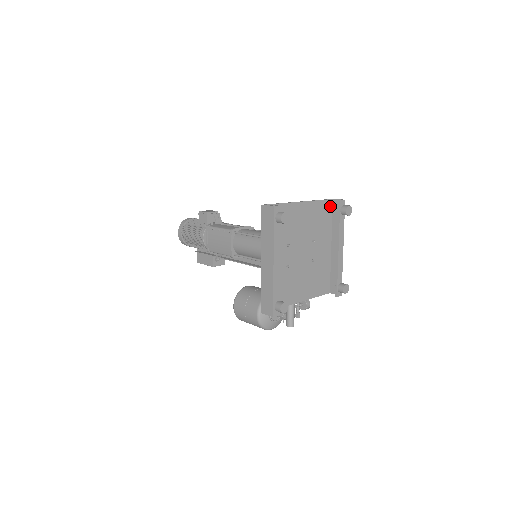
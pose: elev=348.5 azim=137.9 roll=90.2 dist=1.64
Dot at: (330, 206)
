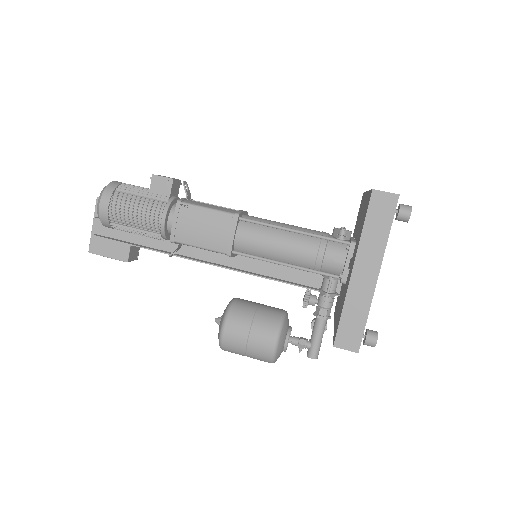
Dot at: occluded
